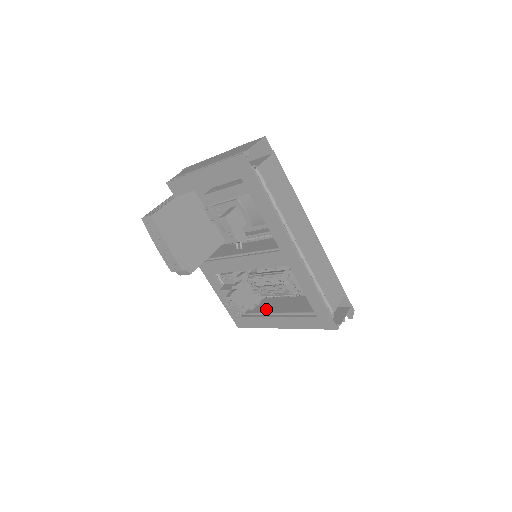
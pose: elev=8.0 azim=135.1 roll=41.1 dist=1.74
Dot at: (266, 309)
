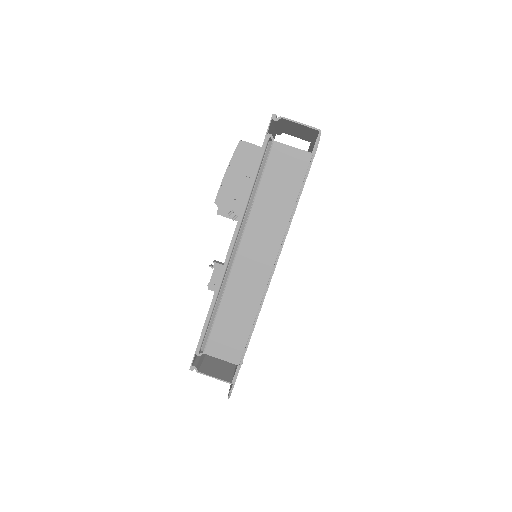
Dot at: occluded
